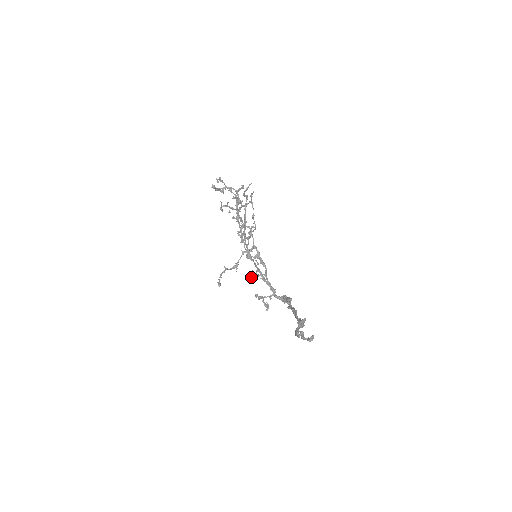
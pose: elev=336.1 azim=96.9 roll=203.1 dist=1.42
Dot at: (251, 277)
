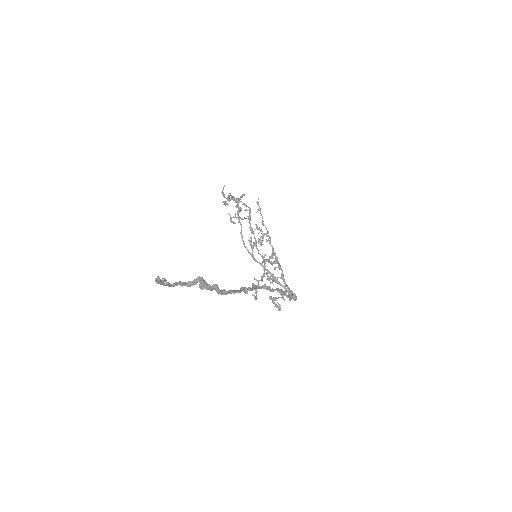
Dot at: (272, 283)
